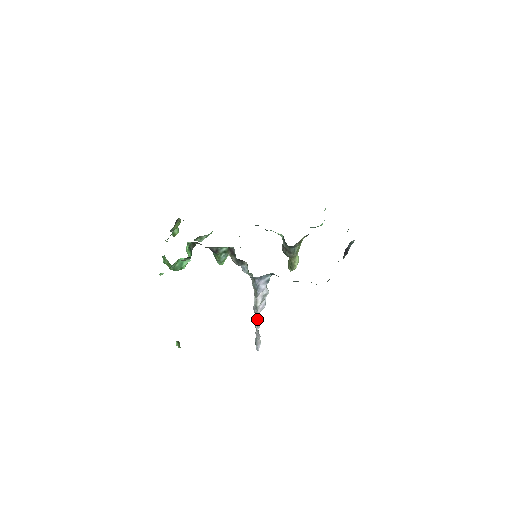
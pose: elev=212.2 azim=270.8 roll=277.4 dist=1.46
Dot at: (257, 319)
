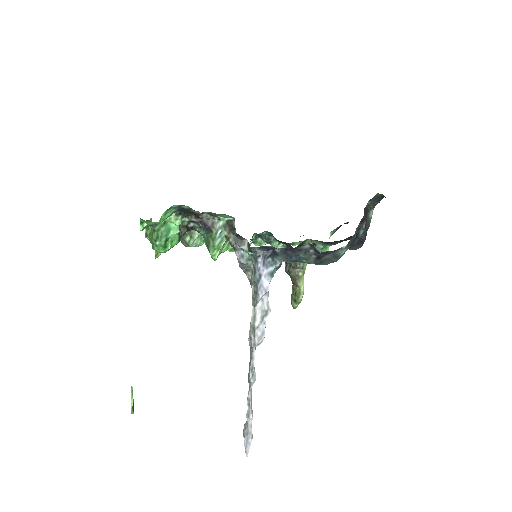
Dot at: (253, 358)
